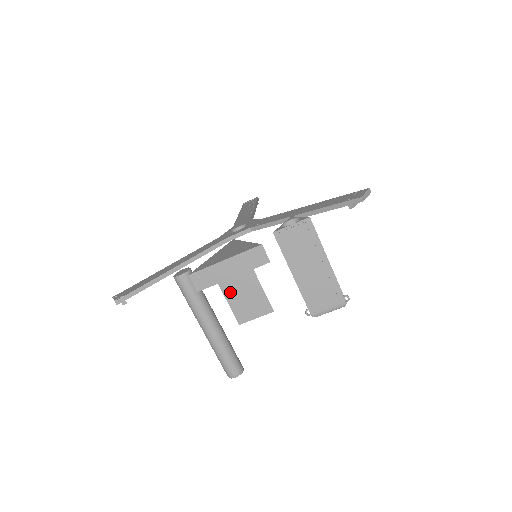
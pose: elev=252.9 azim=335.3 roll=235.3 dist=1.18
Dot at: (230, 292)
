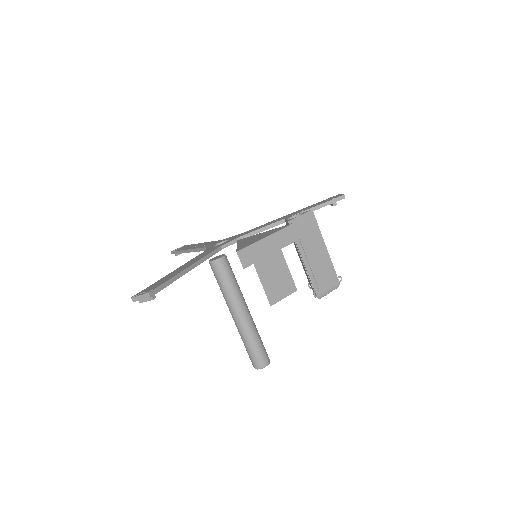
Dot at: (263, 273)
